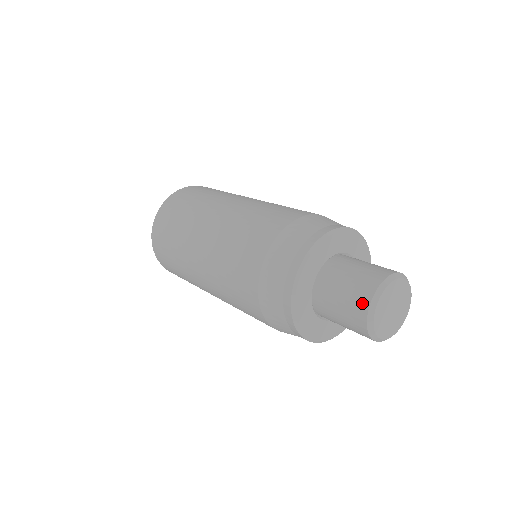
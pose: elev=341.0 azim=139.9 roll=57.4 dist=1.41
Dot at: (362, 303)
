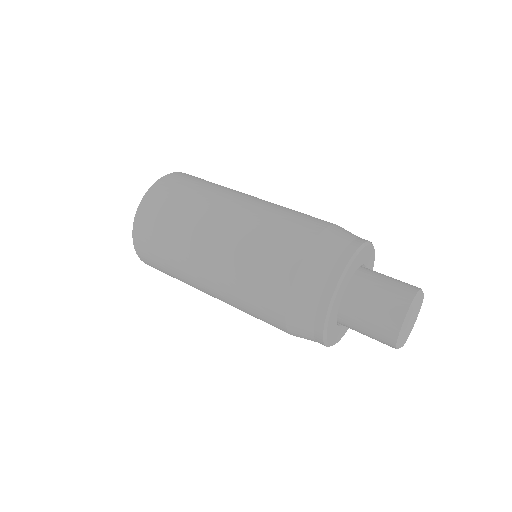
Dot at: (390, 336)
